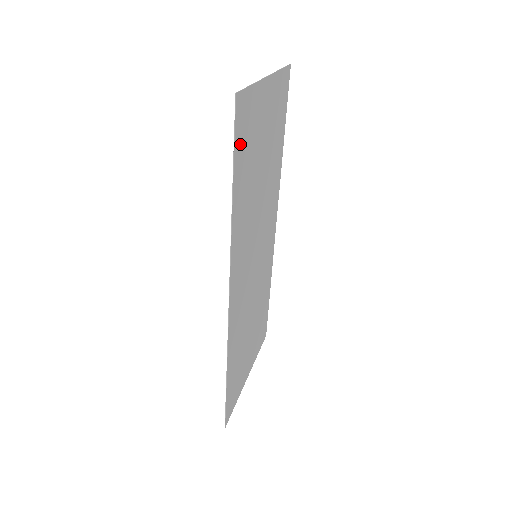
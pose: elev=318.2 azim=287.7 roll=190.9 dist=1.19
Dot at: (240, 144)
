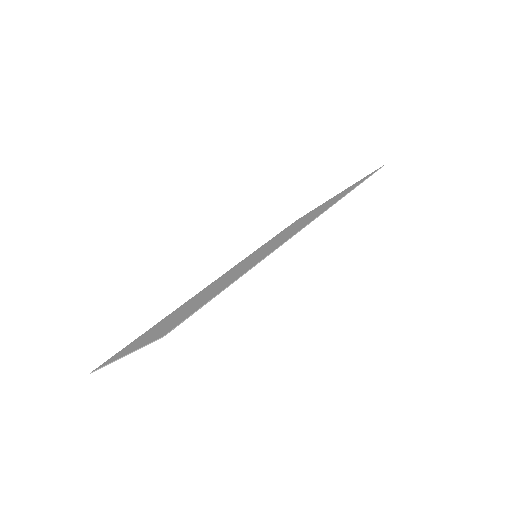
Dot at: occluded
